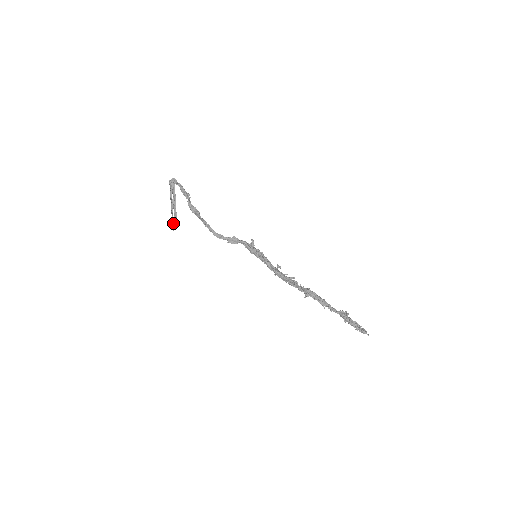
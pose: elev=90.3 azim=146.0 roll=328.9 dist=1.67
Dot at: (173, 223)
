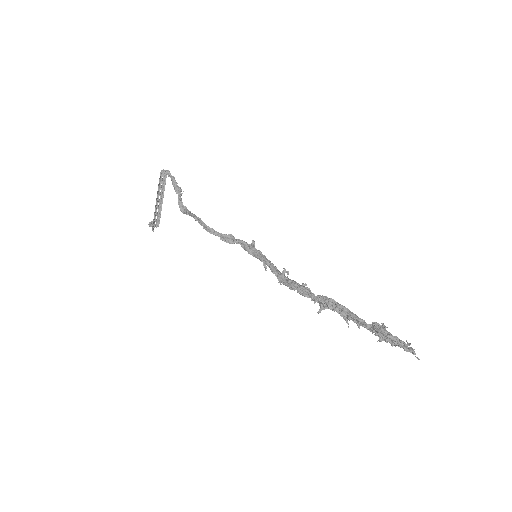
Dot at: (154, 222)
